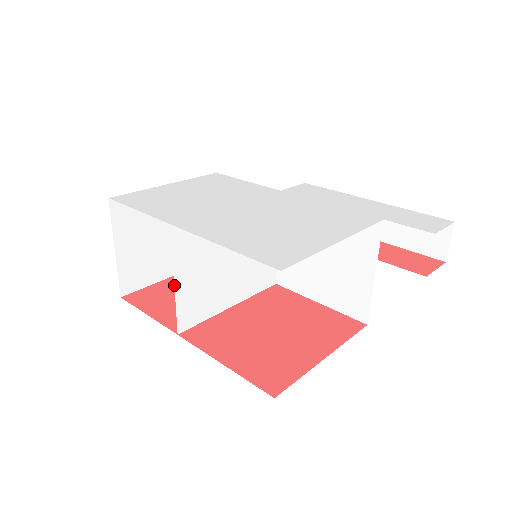
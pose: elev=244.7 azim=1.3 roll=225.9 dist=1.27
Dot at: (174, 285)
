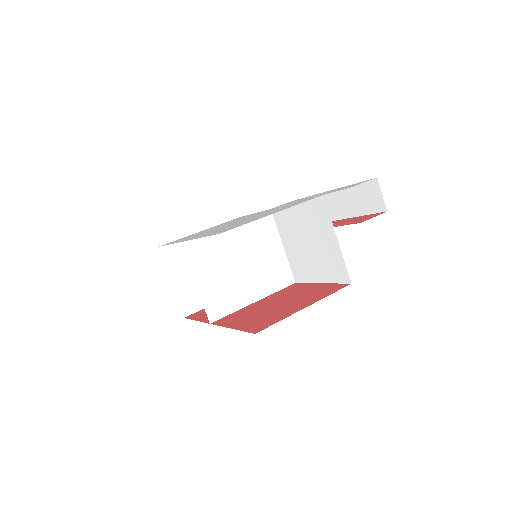
Dot at: (196, 285)
